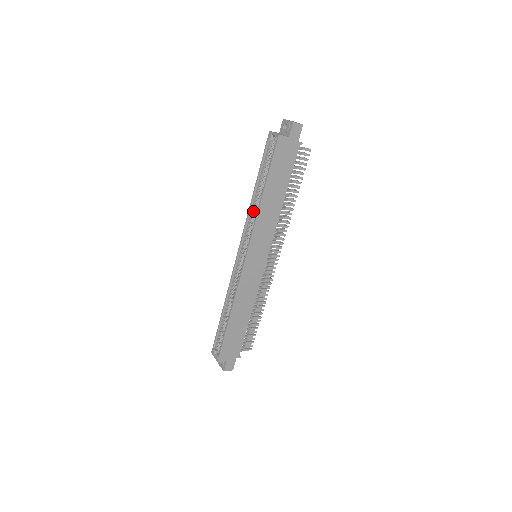
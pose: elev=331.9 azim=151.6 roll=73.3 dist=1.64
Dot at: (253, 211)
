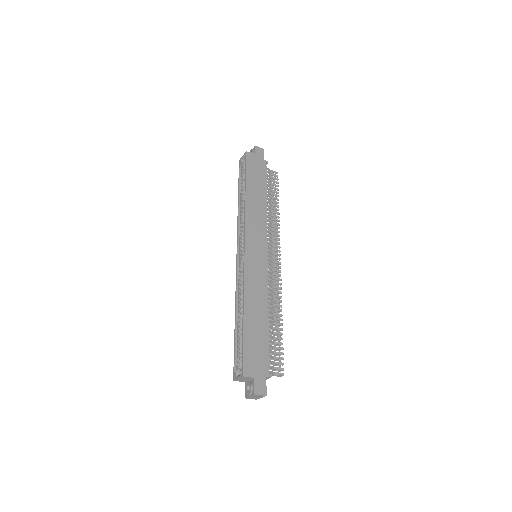
Dot at: (241, 215)
